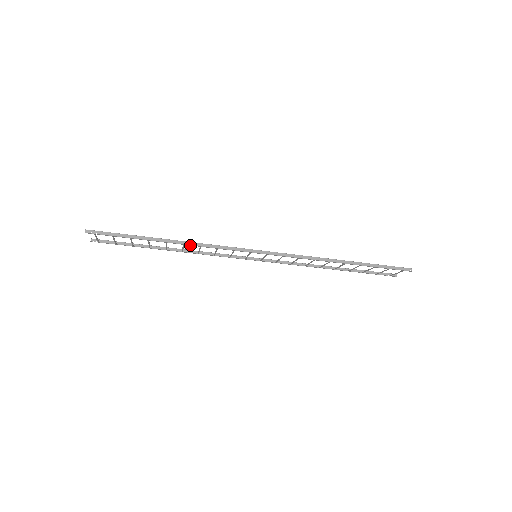
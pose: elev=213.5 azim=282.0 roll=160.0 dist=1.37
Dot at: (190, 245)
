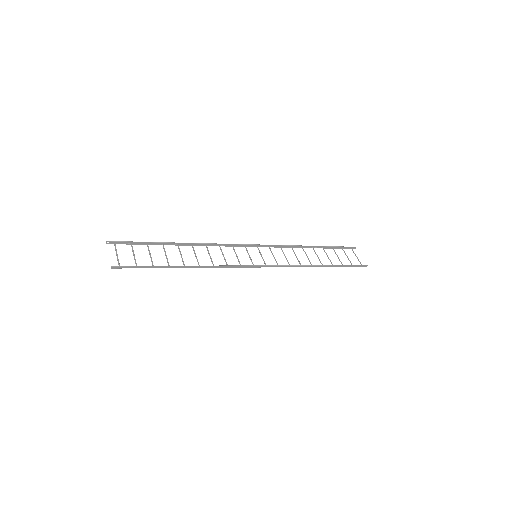
Dot at: (205, 267)
